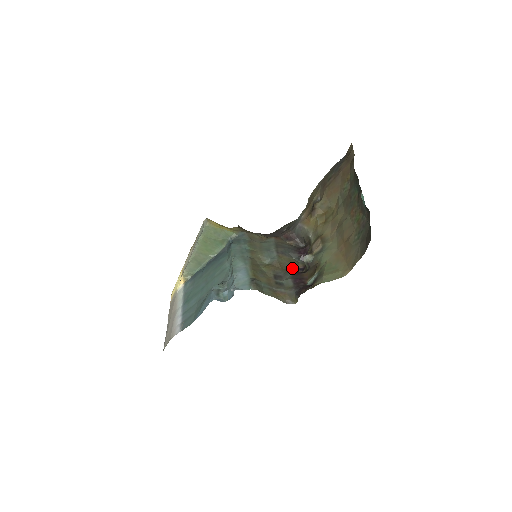
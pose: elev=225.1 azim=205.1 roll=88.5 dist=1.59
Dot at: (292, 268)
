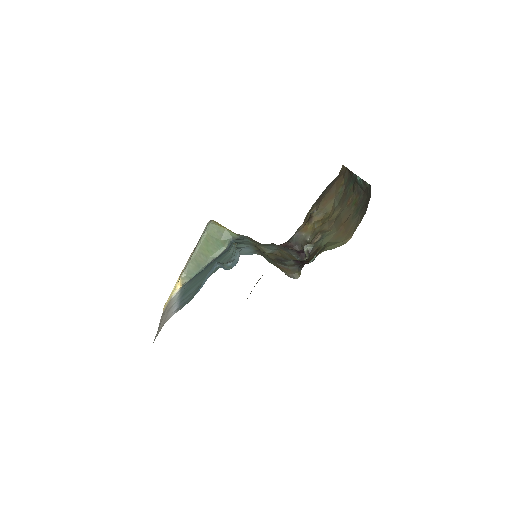
Dot at: occluded
